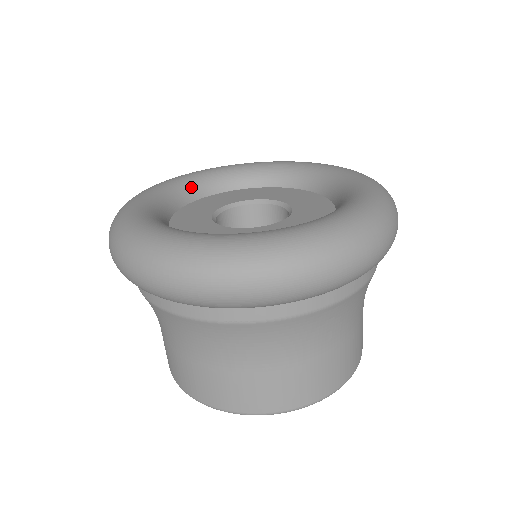
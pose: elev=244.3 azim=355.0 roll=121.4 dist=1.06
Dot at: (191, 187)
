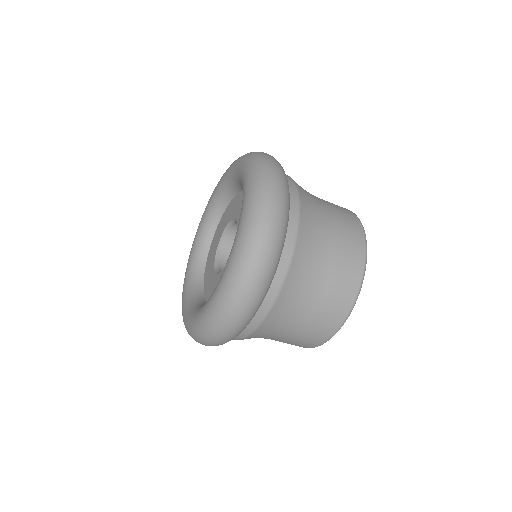
Dot at: (210, 220)
